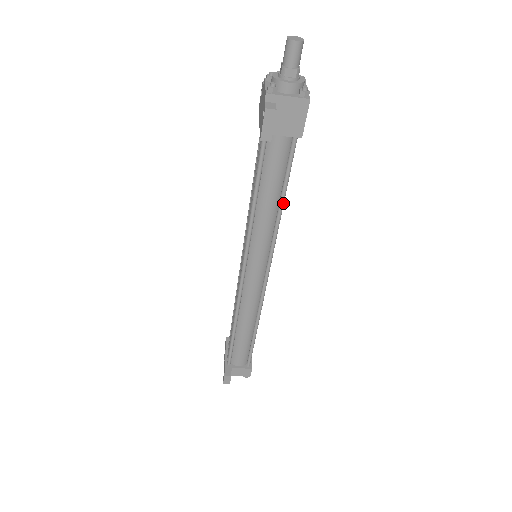
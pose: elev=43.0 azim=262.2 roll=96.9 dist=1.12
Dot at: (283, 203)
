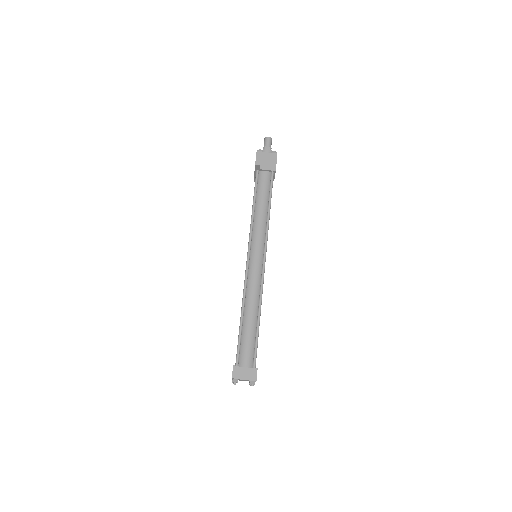
Dot at: occluded
